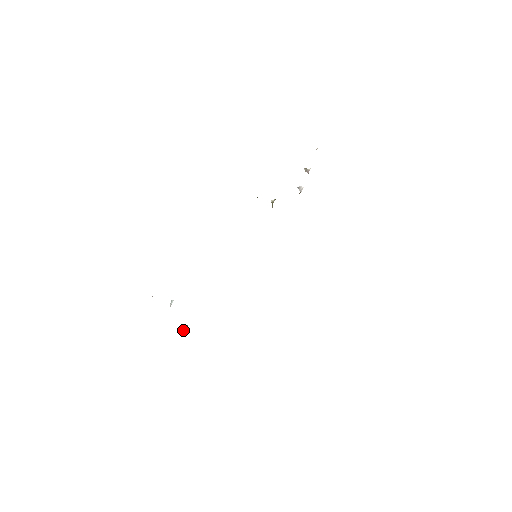
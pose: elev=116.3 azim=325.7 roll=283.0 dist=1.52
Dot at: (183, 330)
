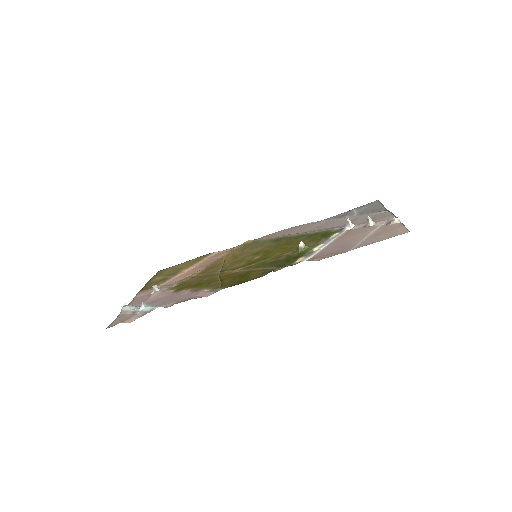
Dot at: (150, 296)
